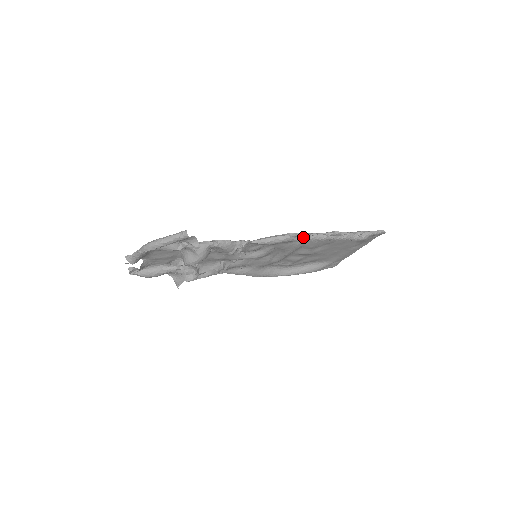
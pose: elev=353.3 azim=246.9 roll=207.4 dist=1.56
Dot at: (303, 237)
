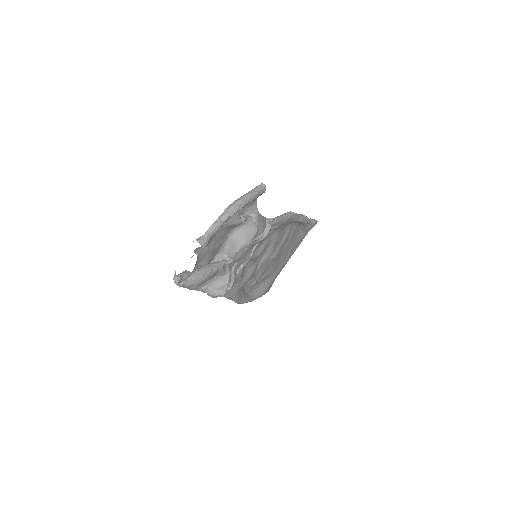
Dot at: (297, 215)
